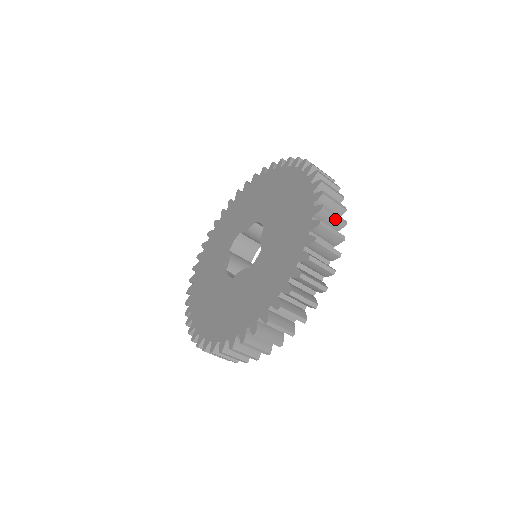
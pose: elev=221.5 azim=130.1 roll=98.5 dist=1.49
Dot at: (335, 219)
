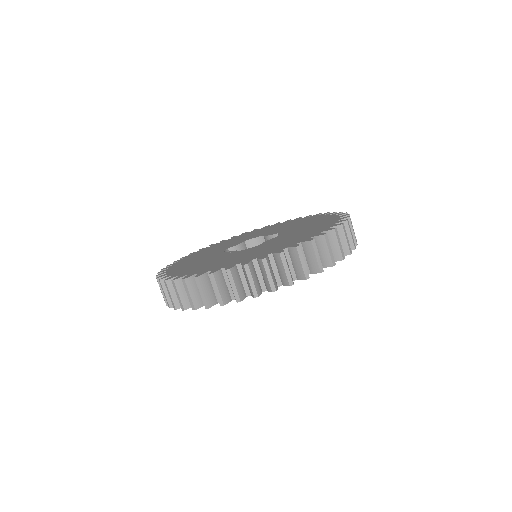
Dot at: occluded
